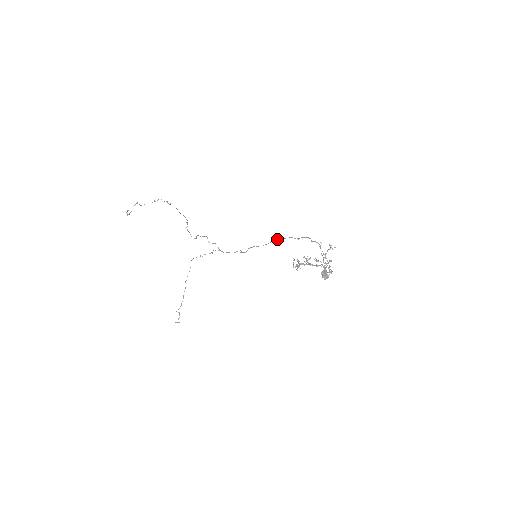
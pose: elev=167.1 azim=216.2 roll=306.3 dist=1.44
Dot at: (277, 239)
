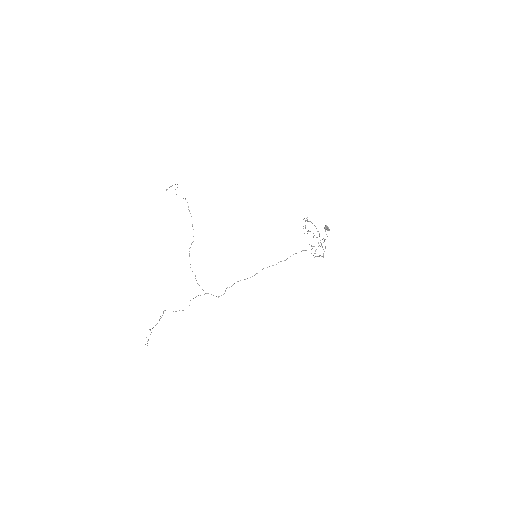
Dot at: occluded
